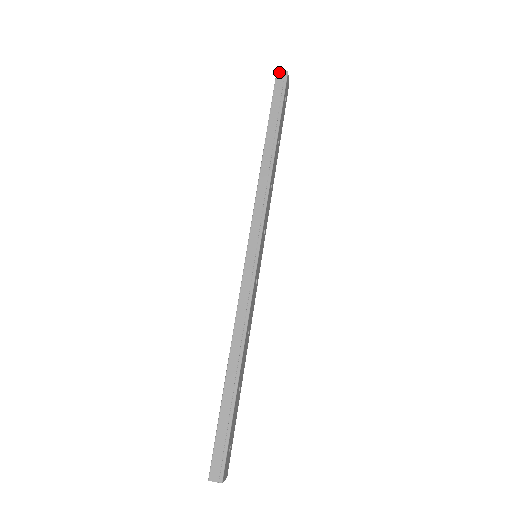
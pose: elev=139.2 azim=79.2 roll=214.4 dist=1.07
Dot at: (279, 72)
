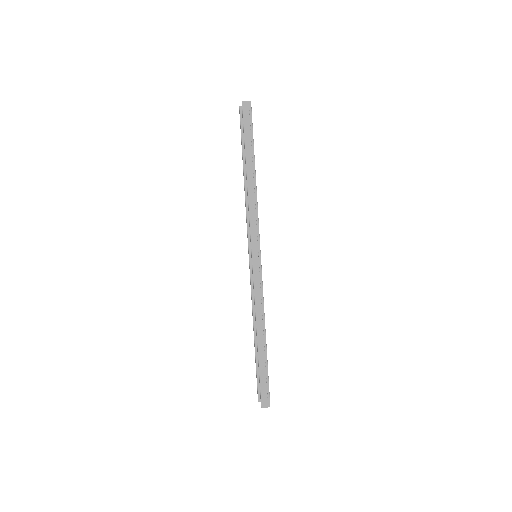
Dot at: (244, 103)
